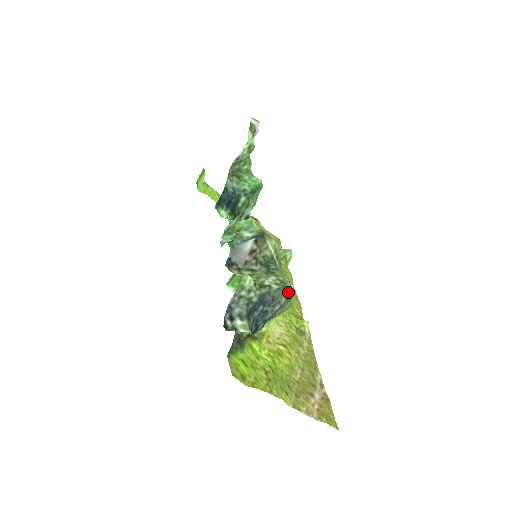
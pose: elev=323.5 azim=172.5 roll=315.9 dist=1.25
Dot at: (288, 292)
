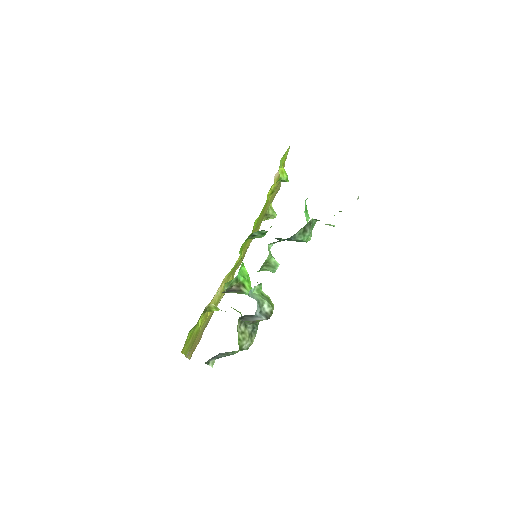
Dot at: occluded
